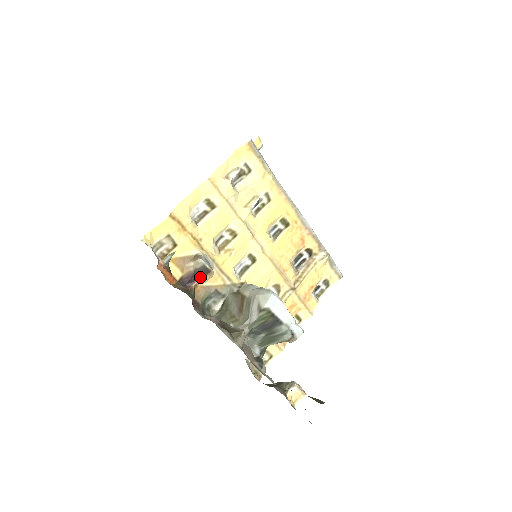
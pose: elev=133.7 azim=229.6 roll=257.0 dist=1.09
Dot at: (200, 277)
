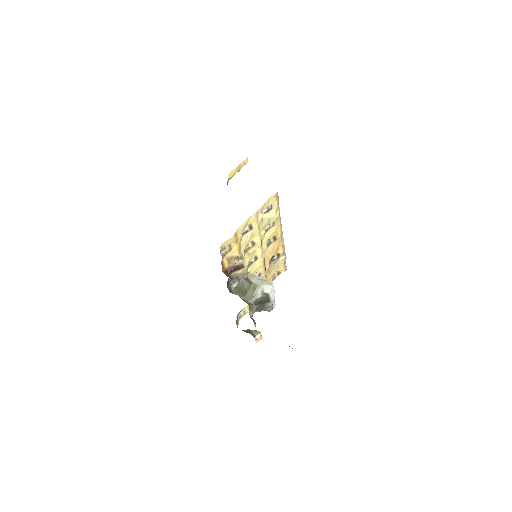
Dot at: (237, 270)
